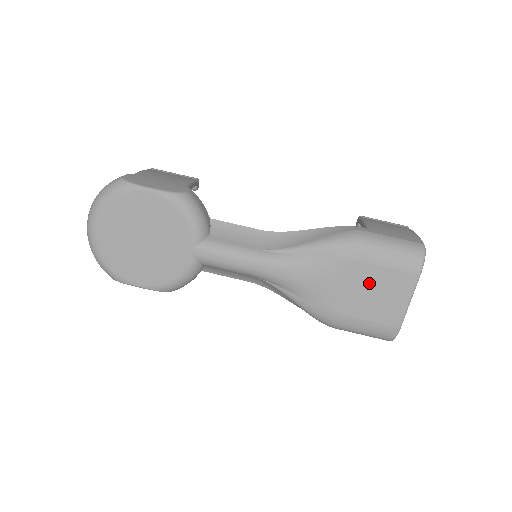
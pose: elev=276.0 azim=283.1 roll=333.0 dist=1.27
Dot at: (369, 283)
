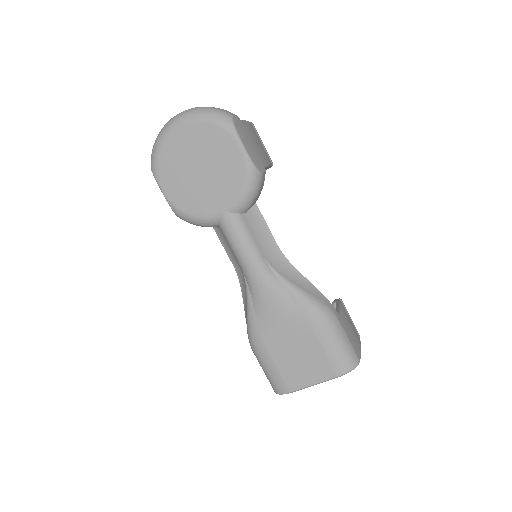
Dot at: (304, 349)
